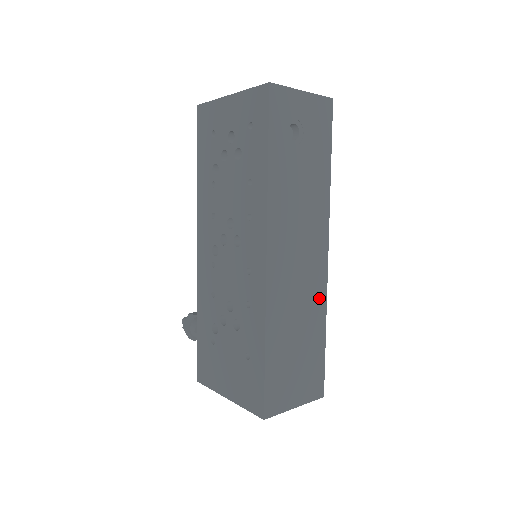
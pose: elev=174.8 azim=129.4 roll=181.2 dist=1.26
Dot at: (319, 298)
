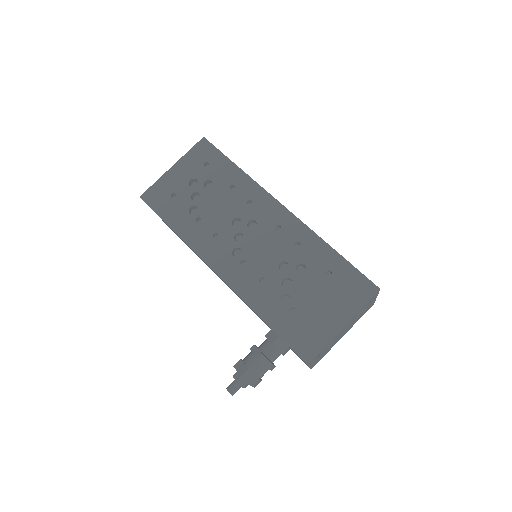
Dot at: occluded
